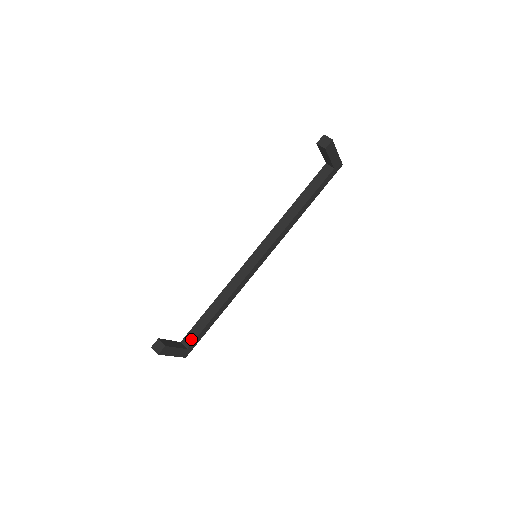
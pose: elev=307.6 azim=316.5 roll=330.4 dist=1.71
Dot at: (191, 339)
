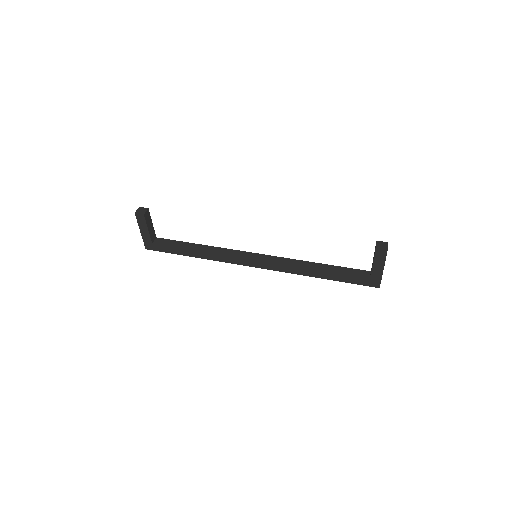
Dot at: (162, 243)
